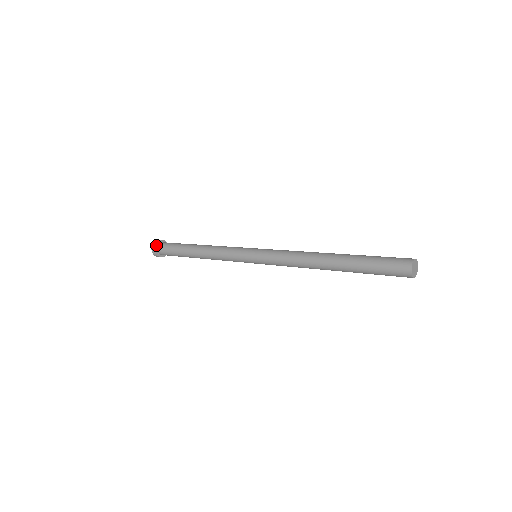
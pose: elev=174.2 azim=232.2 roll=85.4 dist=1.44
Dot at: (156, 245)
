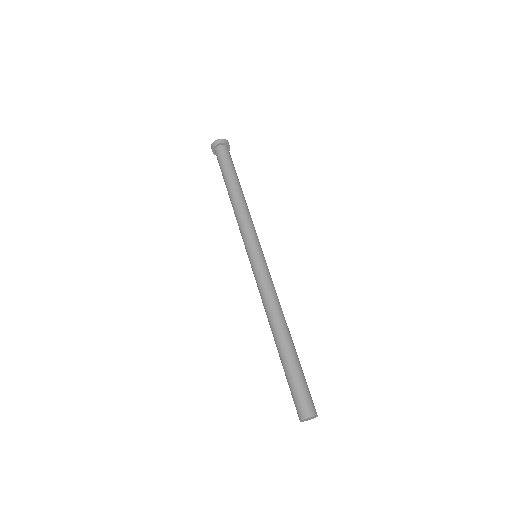
Dot at: (214, 154)
